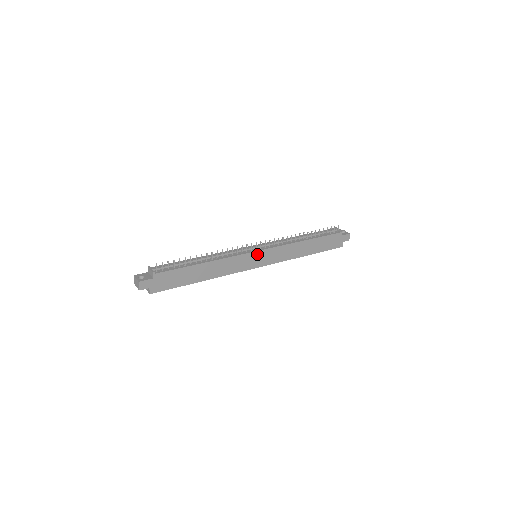
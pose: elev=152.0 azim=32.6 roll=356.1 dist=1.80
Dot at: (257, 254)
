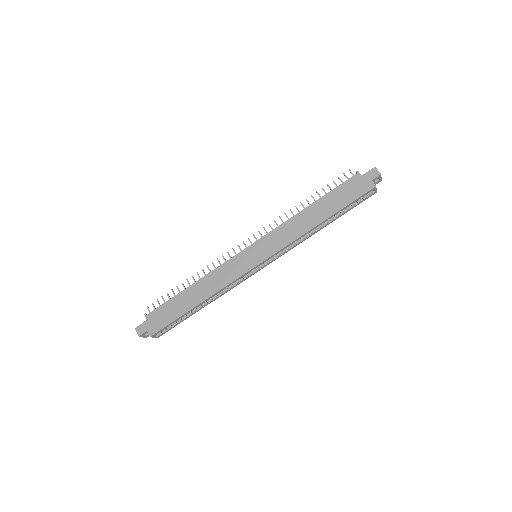
Dot at: (248, 251)
